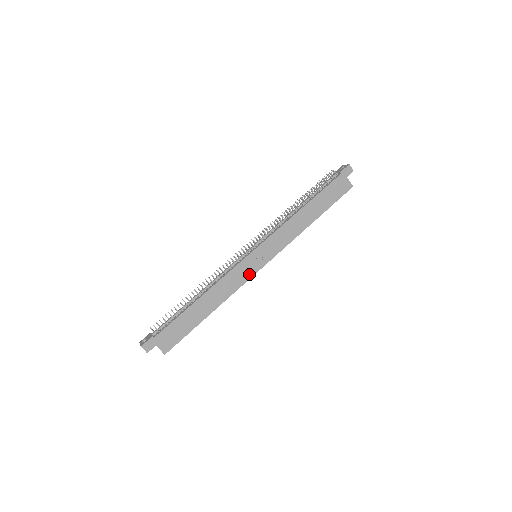
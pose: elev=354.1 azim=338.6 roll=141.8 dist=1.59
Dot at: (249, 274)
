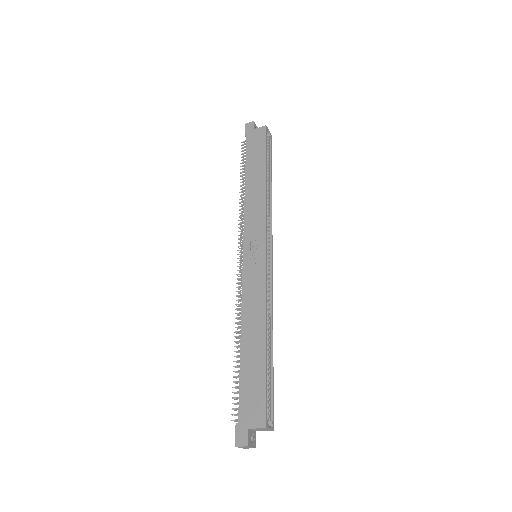
Dot at: (261, 272)
